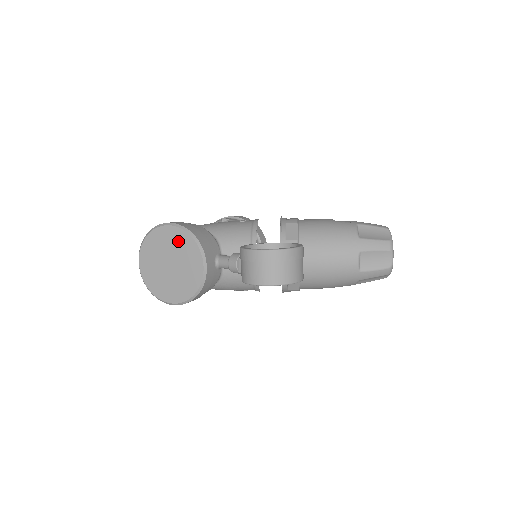
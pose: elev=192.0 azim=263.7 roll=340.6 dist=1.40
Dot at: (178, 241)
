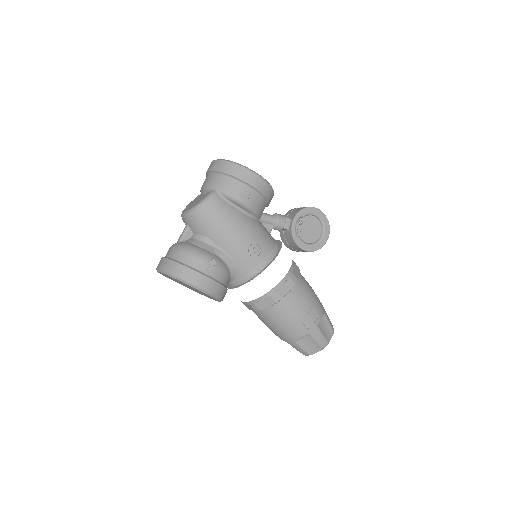
Dot at: occluded
